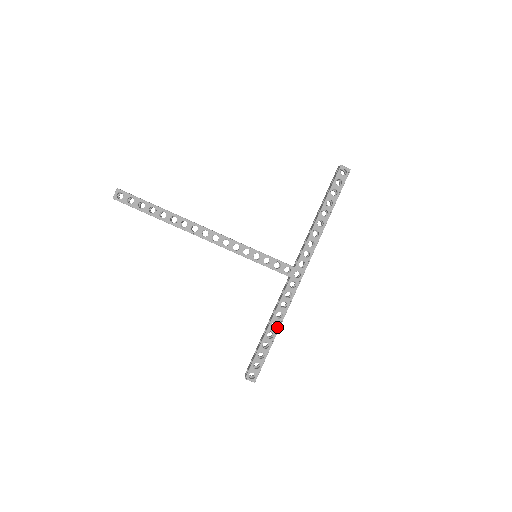
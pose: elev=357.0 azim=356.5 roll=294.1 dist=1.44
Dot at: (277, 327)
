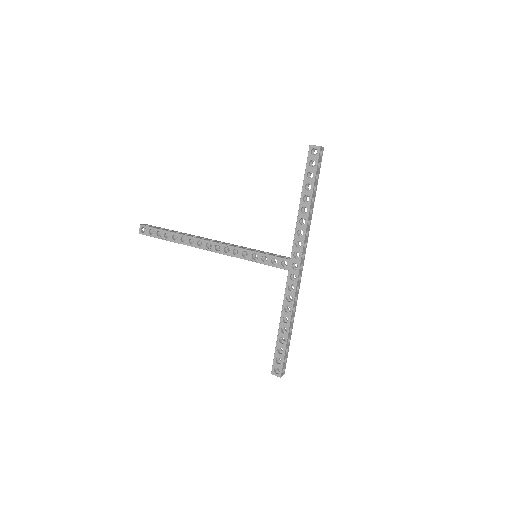
Dot at: (288, 321)
